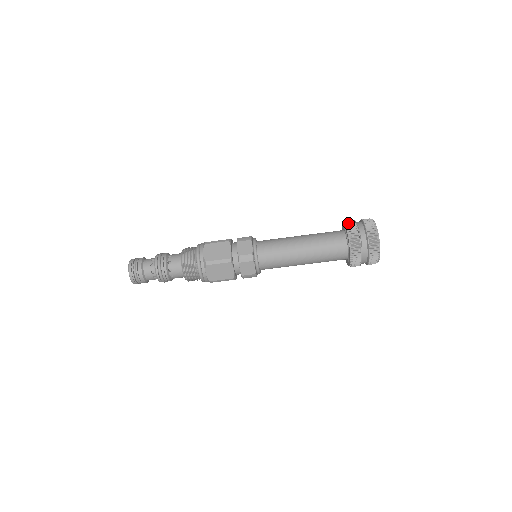
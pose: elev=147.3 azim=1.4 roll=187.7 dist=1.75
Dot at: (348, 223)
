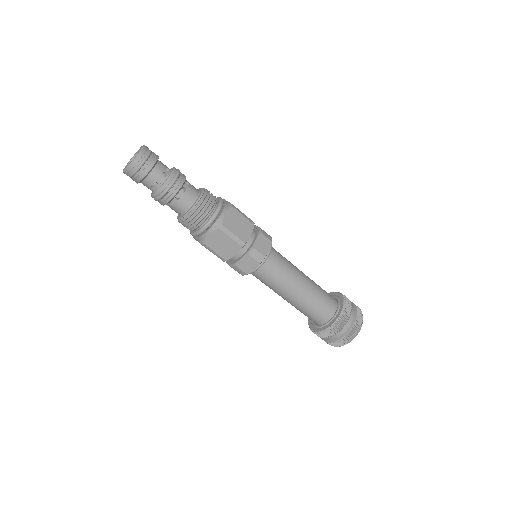
Dot at: (346, 298)
